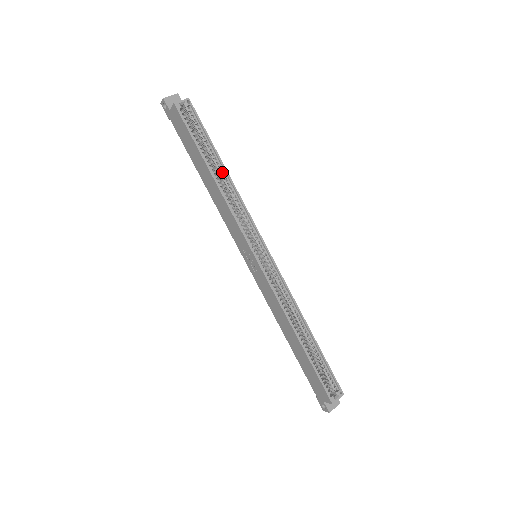
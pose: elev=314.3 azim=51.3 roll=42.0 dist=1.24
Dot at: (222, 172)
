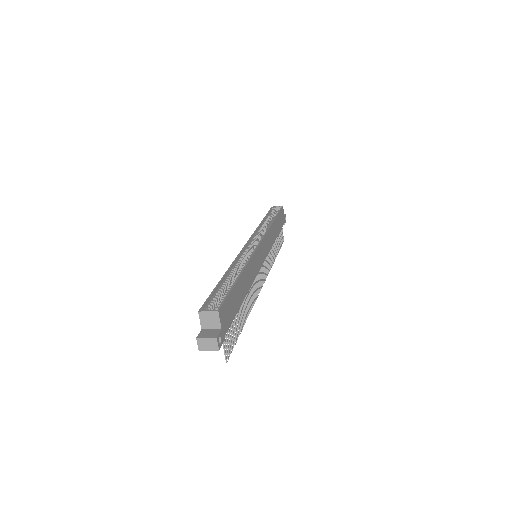
Dot at: occluded
